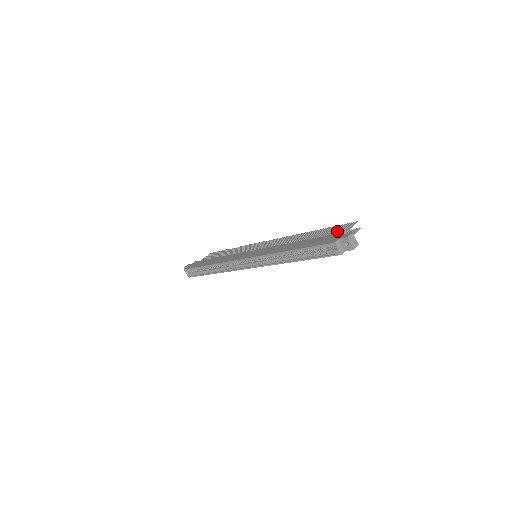
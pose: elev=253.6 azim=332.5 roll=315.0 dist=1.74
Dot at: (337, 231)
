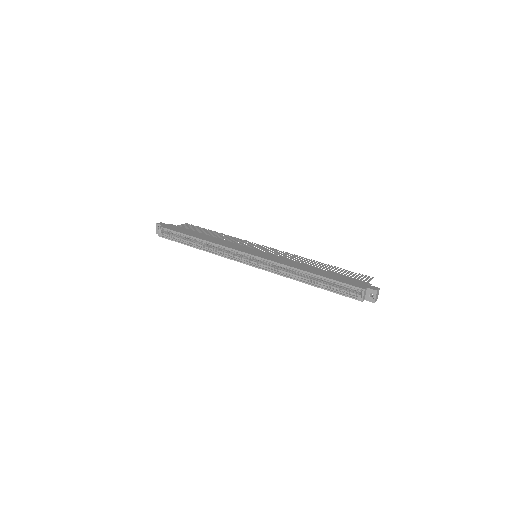
Dot at: (356, 277)
